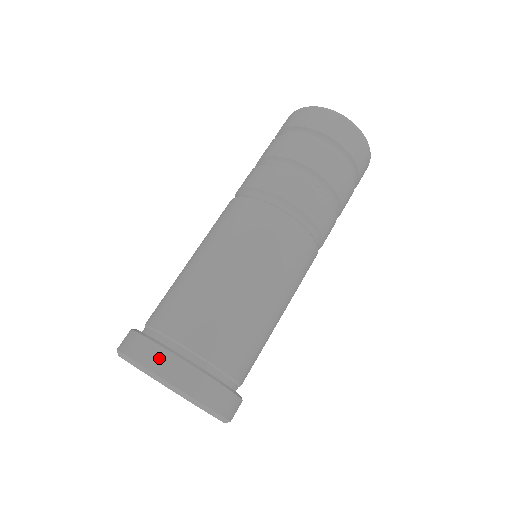
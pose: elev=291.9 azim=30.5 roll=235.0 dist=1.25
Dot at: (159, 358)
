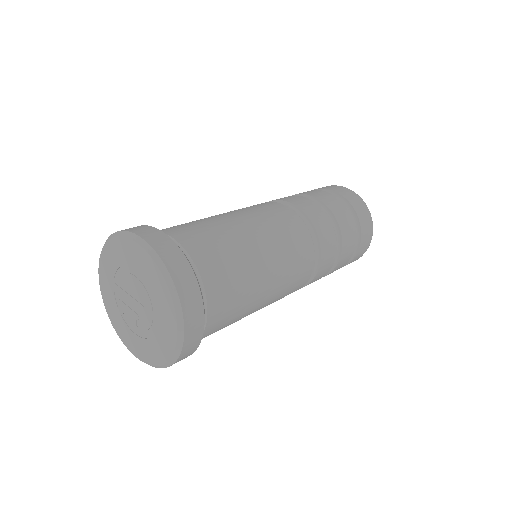
Dot at: (172, 253)
